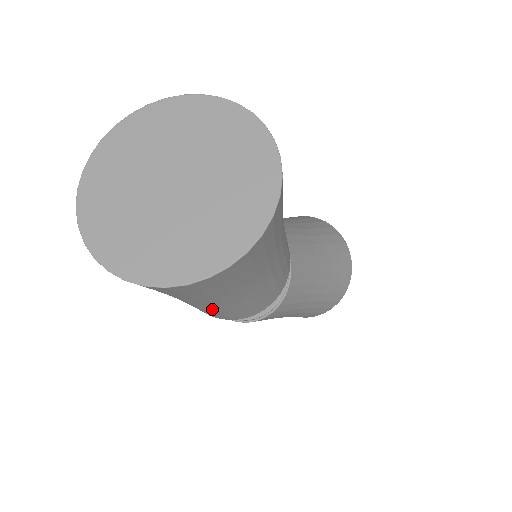
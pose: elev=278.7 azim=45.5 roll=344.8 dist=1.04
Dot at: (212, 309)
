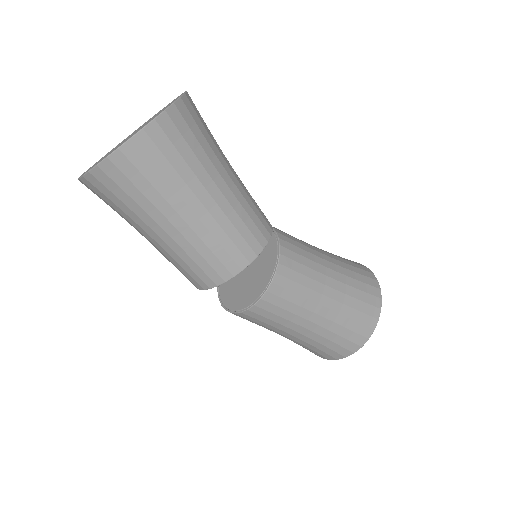
Dot at: (196, 239)
